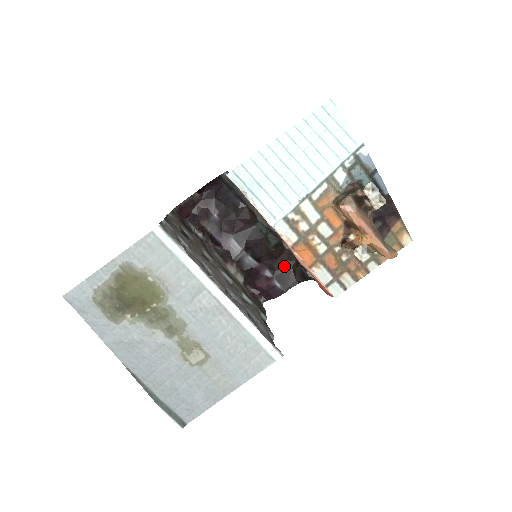
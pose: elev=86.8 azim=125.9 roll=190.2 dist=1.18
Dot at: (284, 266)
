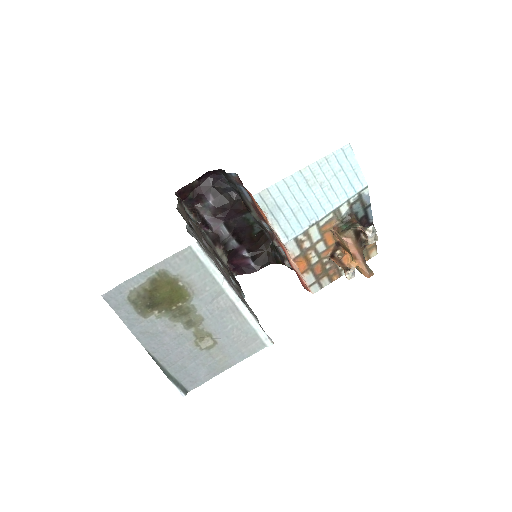
Dot at: (260, 249)
